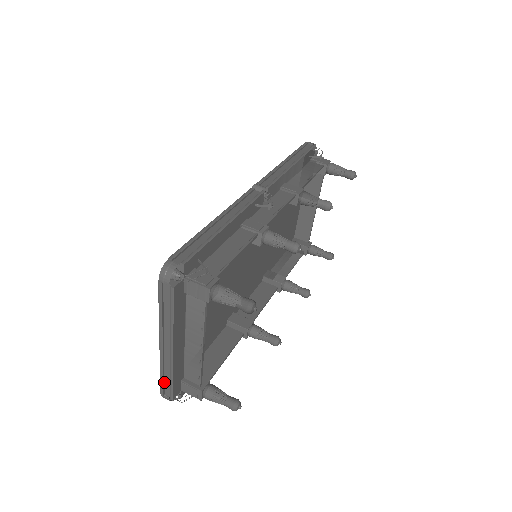
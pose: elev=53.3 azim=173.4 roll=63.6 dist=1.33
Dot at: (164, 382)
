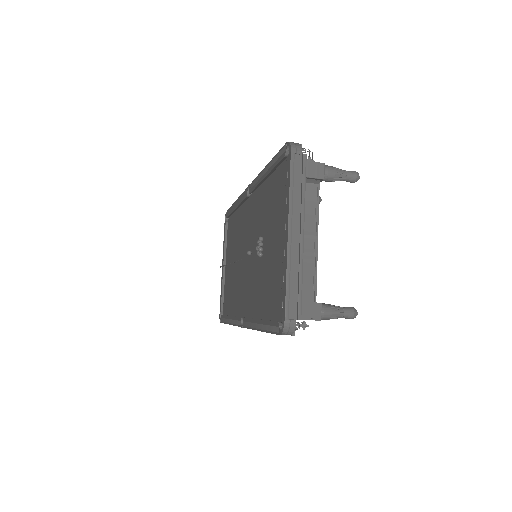
Dot at: (288, 297)
